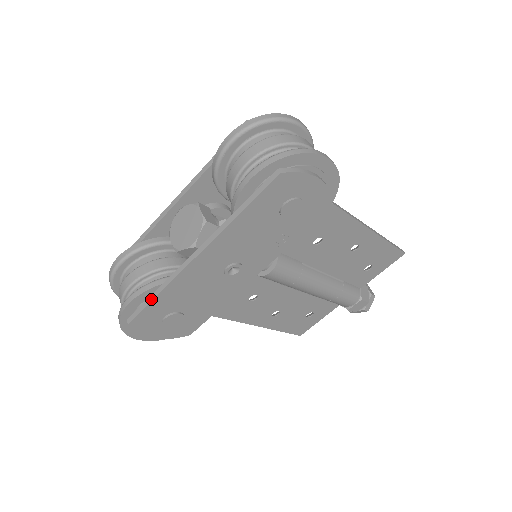
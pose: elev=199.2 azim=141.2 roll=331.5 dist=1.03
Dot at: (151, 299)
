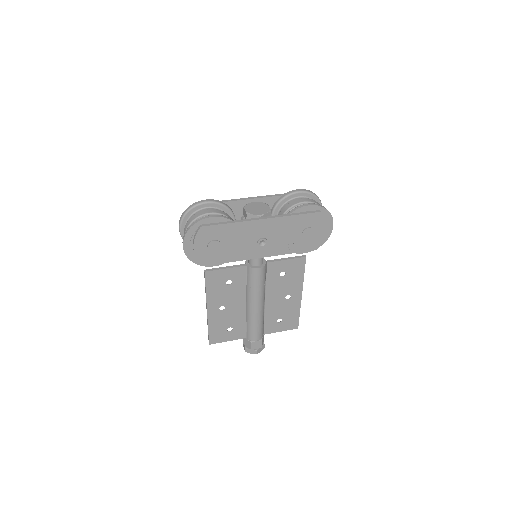
Dot at: (224, 223)
